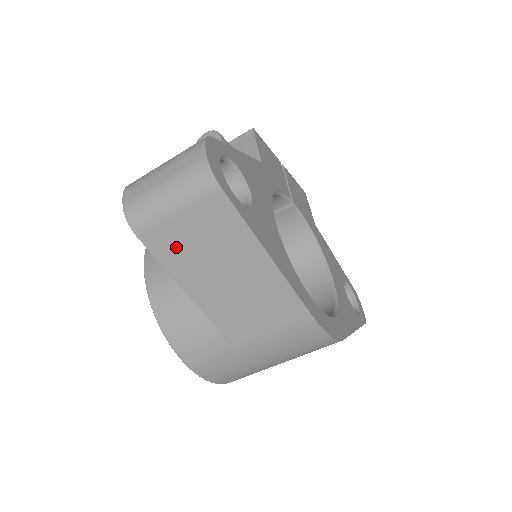
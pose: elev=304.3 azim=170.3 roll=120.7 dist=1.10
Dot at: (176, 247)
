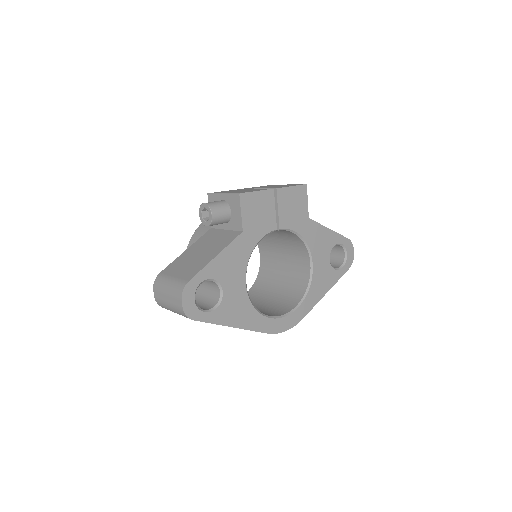
Dot at: occluded
